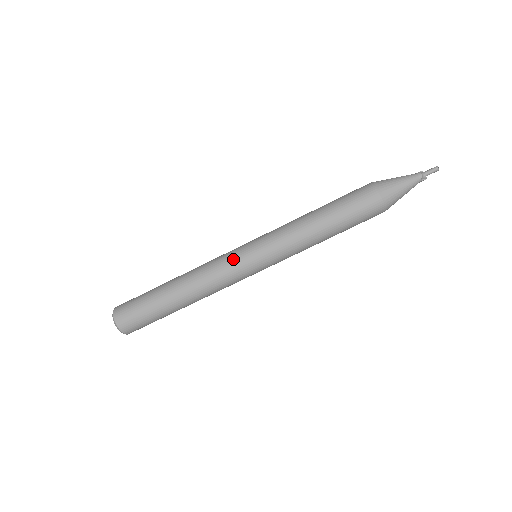
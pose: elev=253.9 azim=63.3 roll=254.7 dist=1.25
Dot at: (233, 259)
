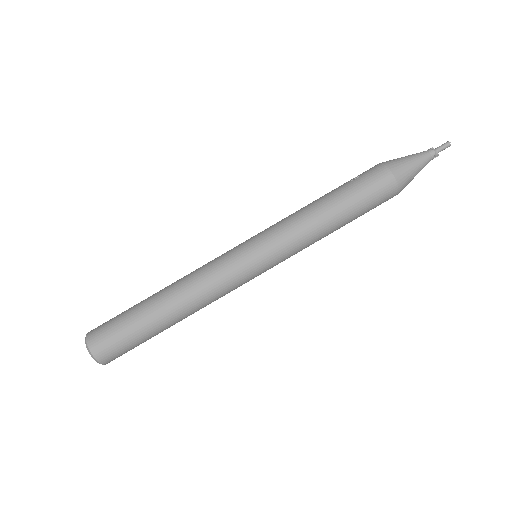
Dot at: (233, 263)
